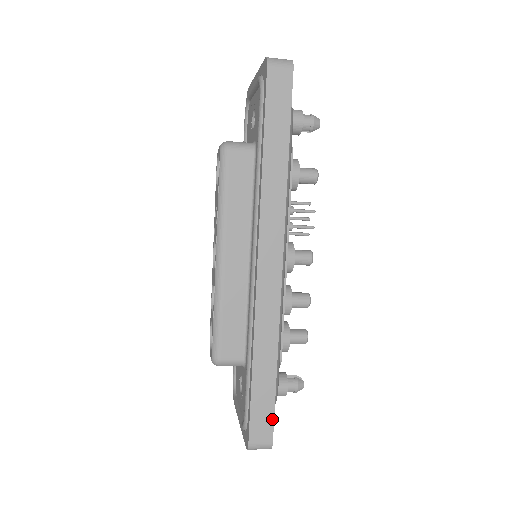
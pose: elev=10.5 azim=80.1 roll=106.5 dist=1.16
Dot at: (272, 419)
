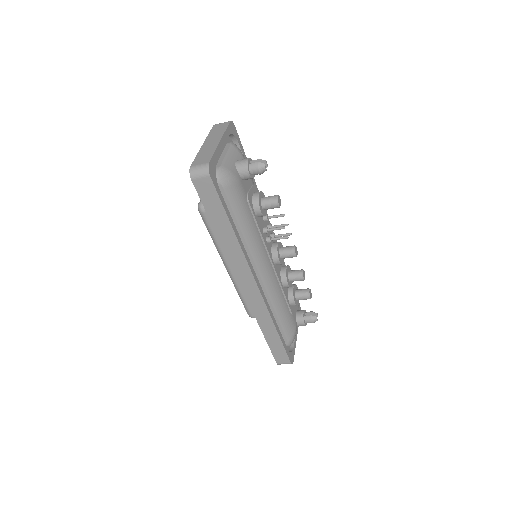
Dot at: (286, 354)
